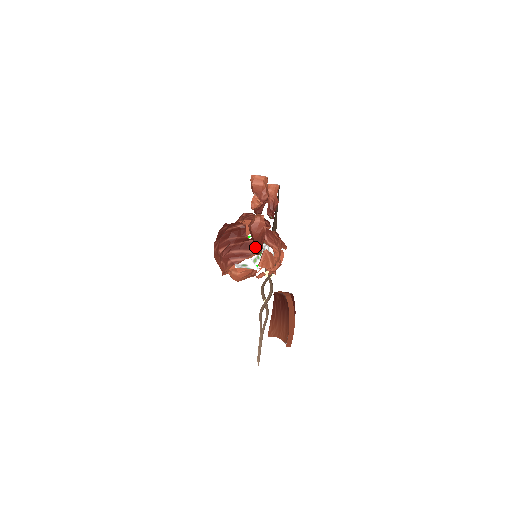
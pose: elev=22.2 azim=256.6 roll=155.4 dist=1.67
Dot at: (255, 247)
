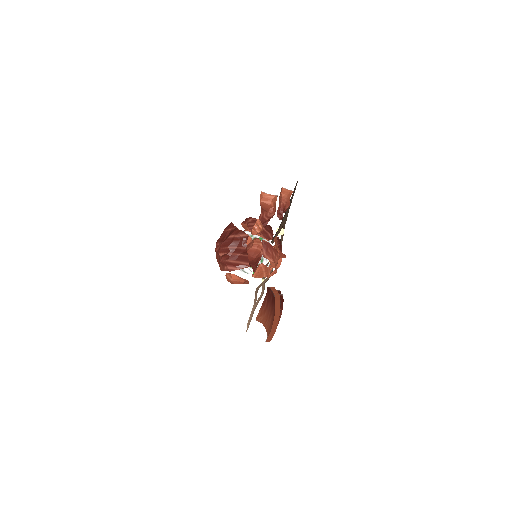
Dot at: occluded
